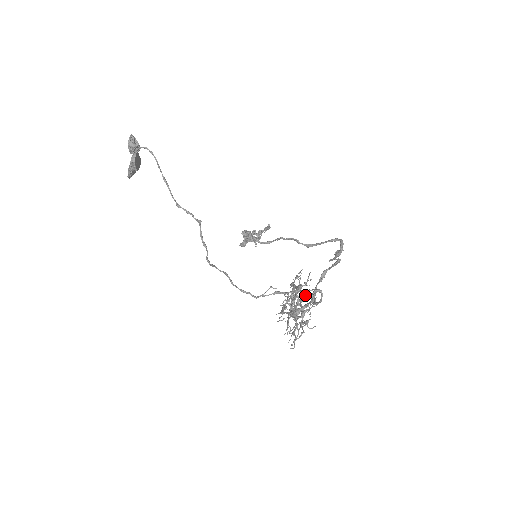
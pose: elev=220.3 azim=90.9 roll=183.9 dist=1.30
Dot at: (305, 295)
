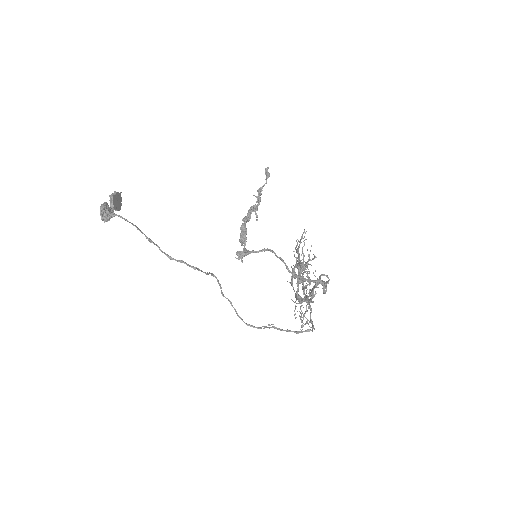
Dot at: (308, 278)
